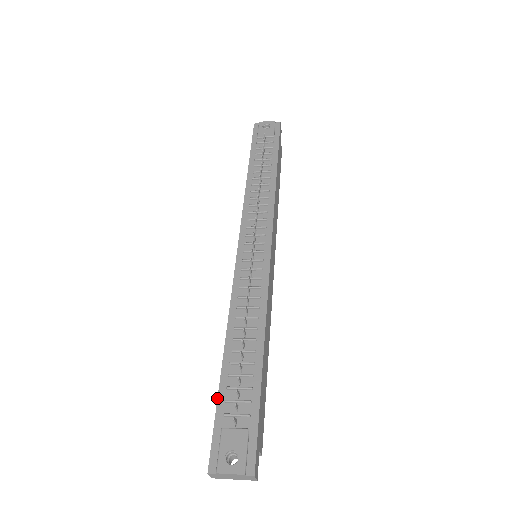
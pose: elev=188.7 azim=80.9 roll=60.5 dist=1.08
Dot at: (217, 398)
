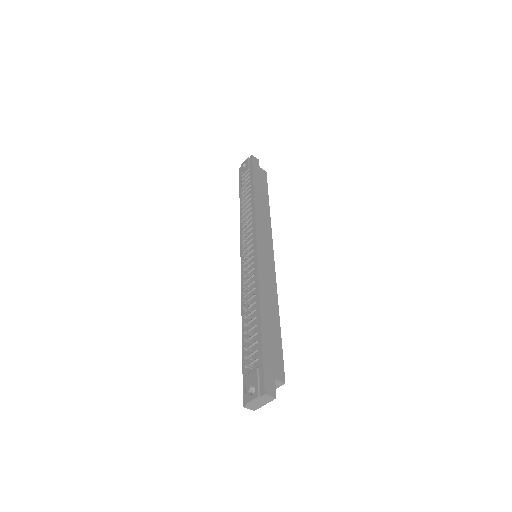
Dot at: (242, 360)
